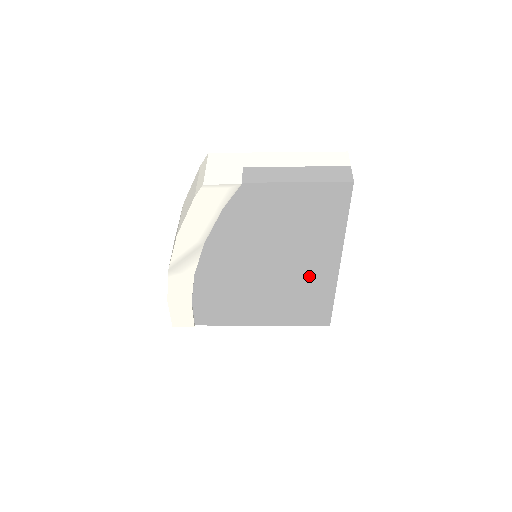
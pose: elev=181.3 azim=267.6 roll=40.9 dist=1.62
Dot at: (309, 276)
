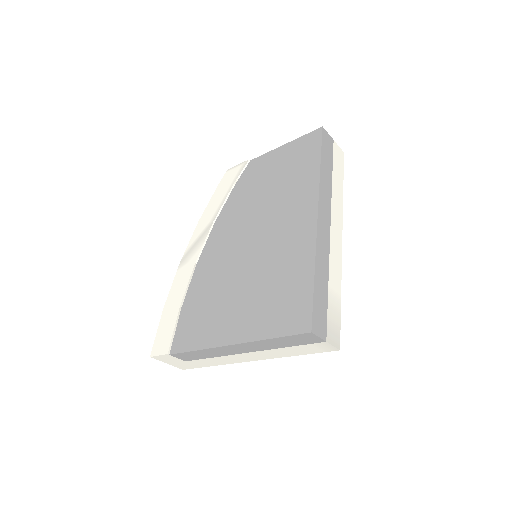
Dot at: (288, 239)
